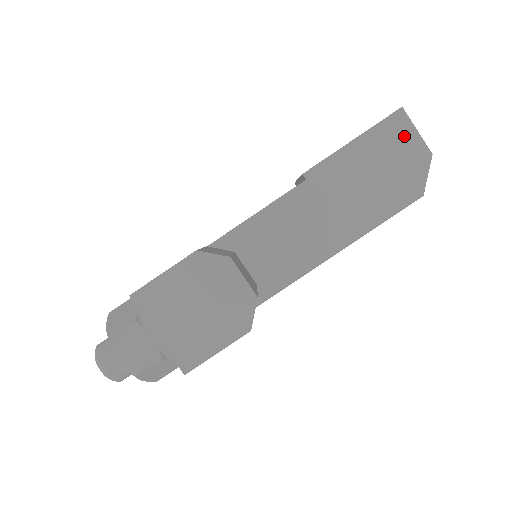
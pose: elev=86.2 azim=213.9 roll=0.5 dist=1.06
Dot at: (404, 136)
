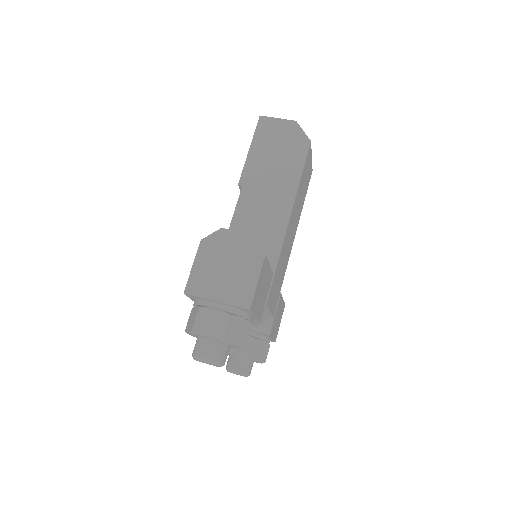
Dot at: (273, 126)
